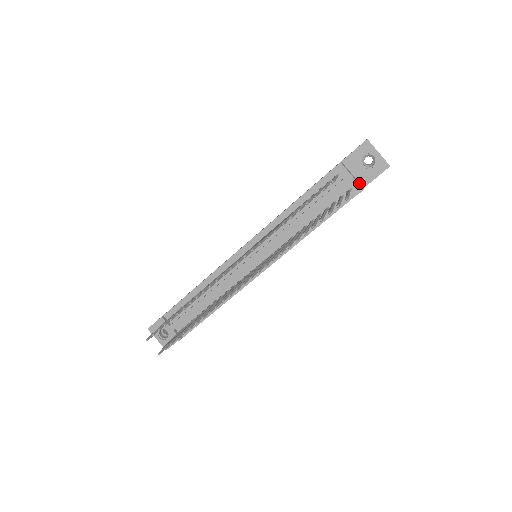
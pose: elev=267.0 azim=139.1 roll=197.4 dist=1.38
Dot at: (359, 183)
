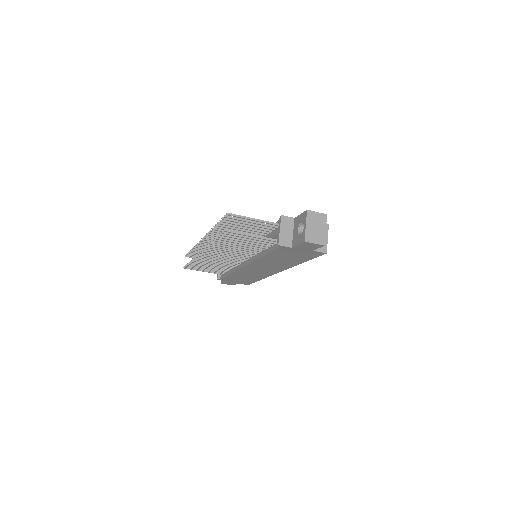
Dot at: (288, 241)
